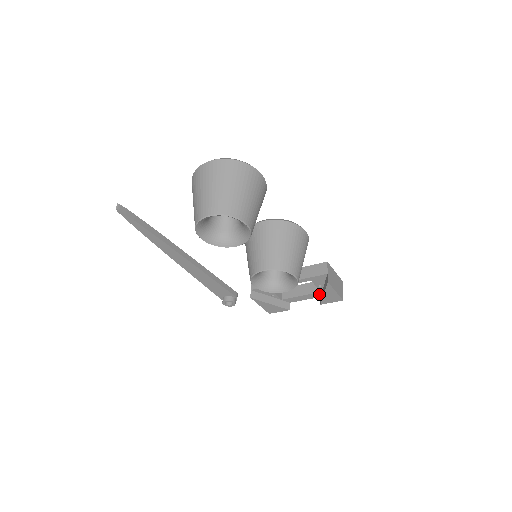
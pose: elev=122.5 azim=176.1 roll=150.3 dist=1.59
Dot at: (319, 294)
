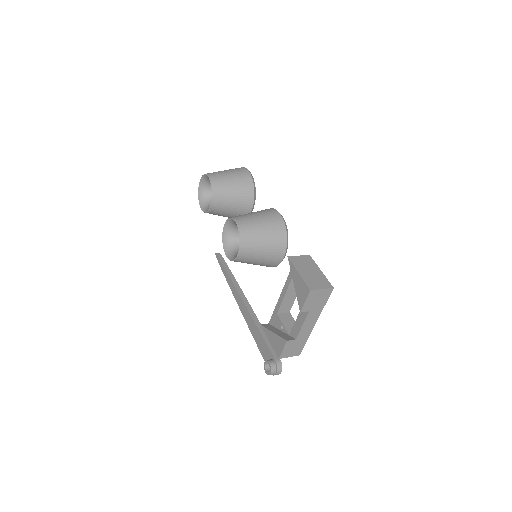
Dot at: occluded
